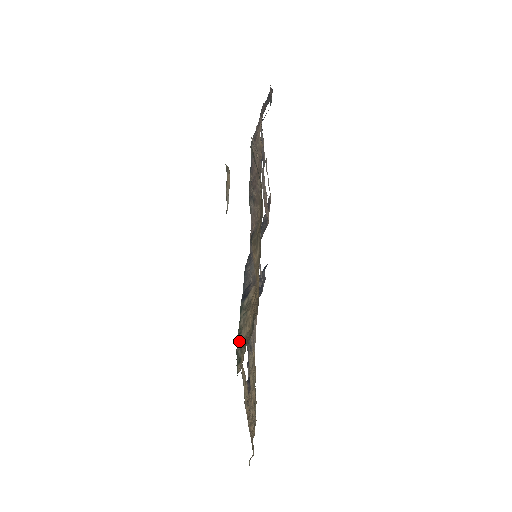
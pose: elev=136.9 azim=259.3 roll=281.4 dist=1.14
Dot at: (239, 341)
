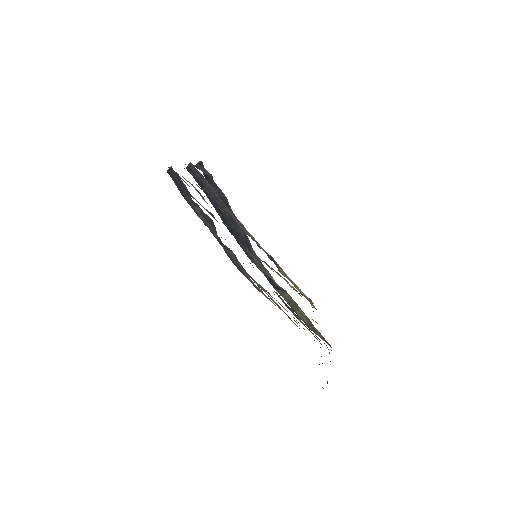
Dot at: (300, 317)
